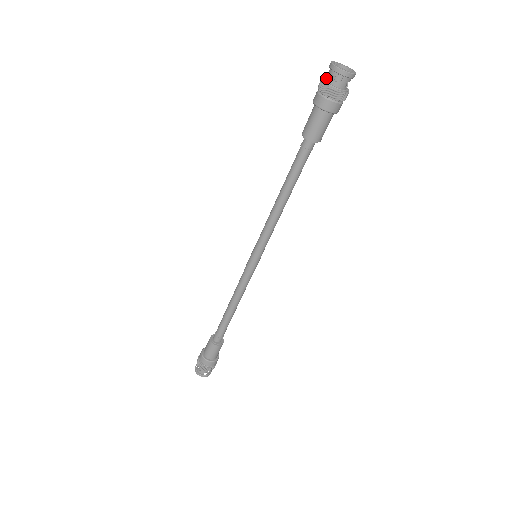
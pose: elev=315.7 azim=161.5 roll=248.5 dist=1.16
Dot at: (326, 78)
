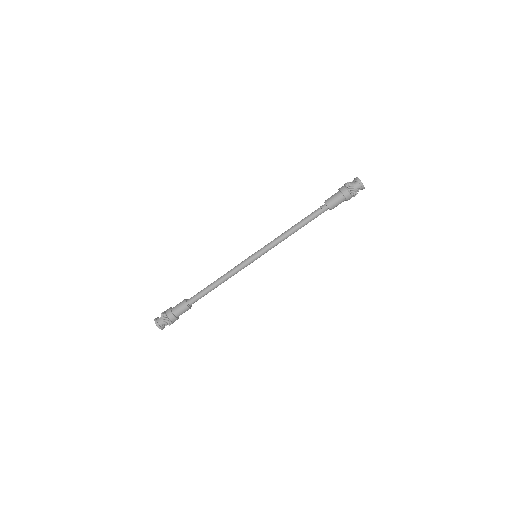
Dot at: (350, 182)
